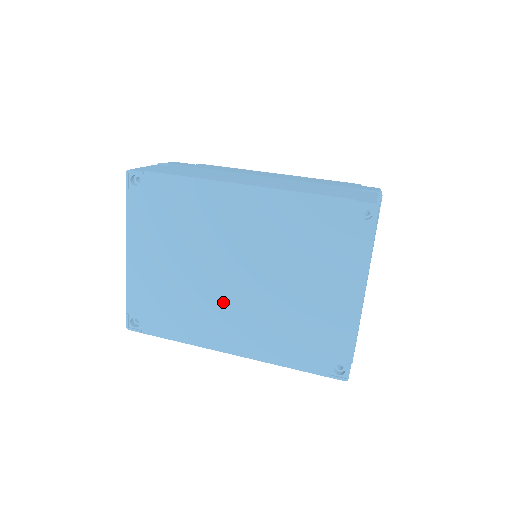
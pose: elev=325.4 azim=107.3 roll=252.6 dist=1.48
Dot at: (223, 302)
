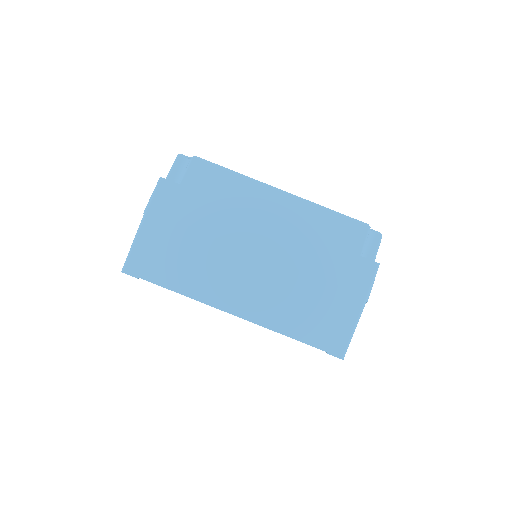
Dot at: occluded
